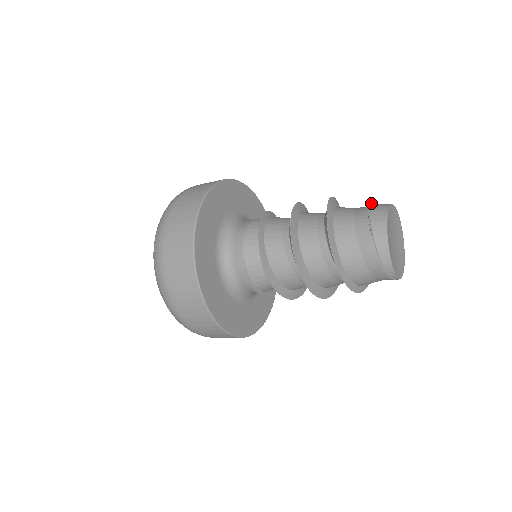
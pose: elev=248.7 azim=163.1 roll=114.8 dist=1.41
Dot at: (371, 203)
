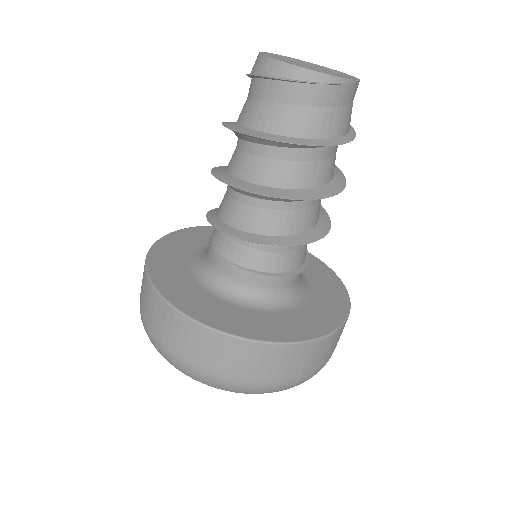
Dot at: occluded
